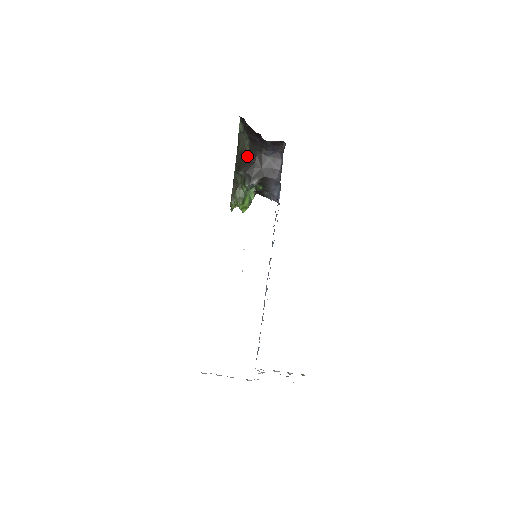
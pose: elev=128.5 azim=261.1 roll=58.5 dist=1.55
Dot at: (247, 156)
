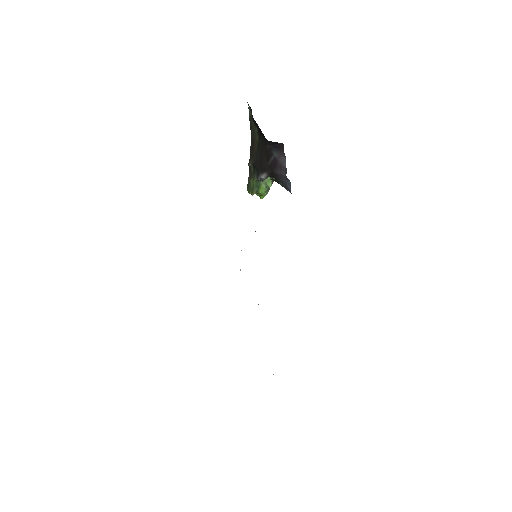
Dot at: (257, 146)
